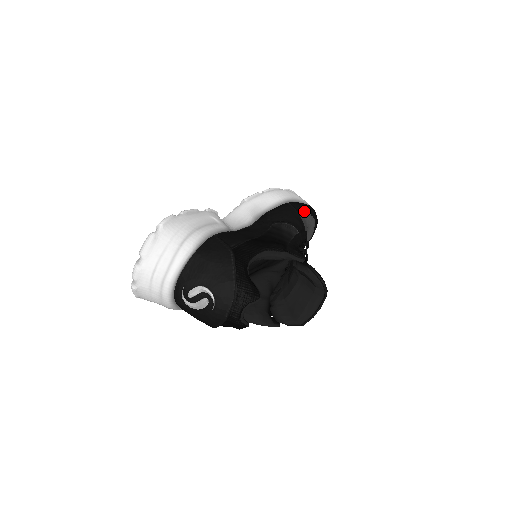
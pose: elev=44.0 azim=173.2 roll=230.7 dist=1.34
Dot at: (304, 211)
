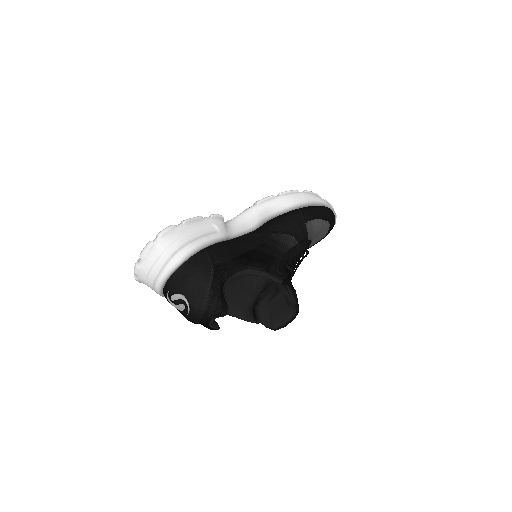
Dot at: (314, 218)
